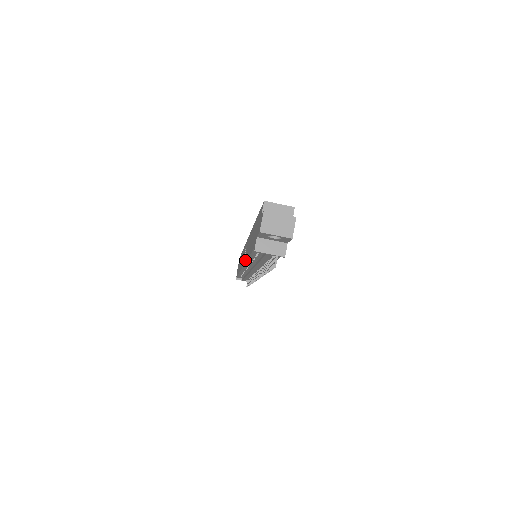
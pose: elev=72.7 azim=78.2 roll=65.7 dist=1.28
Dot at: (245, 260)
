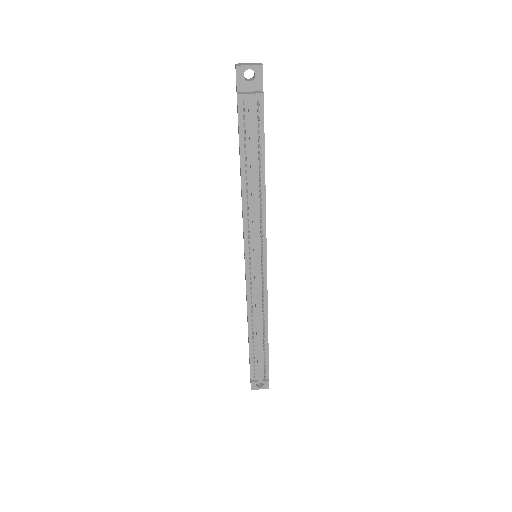
Dot at: occluded
